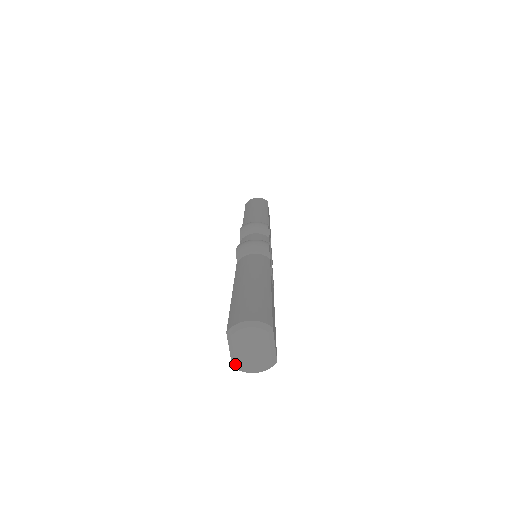
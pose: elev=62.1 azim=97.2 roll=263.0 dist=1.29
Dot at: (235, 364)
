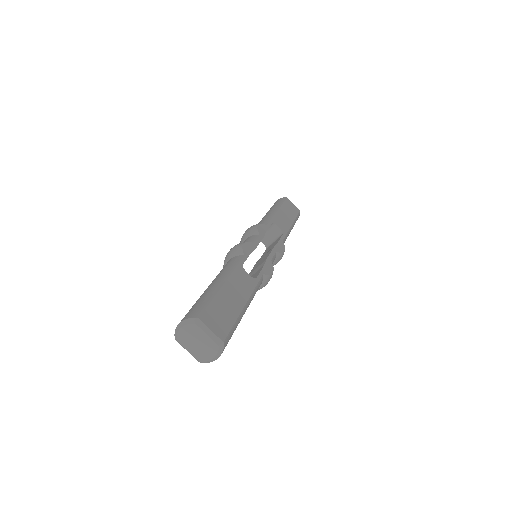
Dot at: (197, 360)
